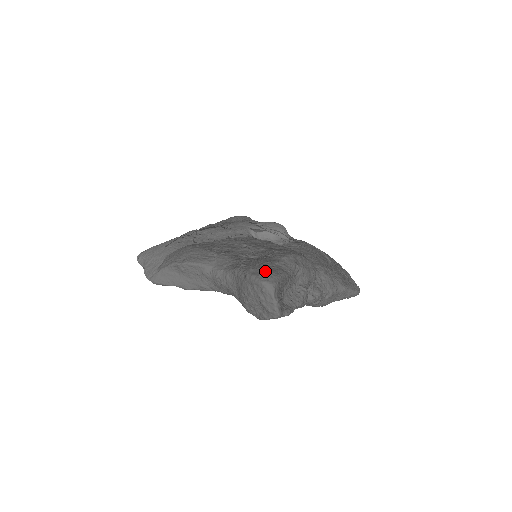
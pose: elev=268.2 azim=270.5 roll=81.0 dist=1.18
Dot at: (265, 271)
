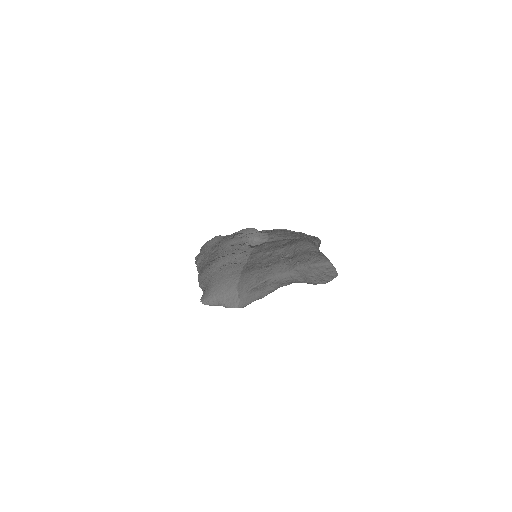
Dot at: (318, 258)
